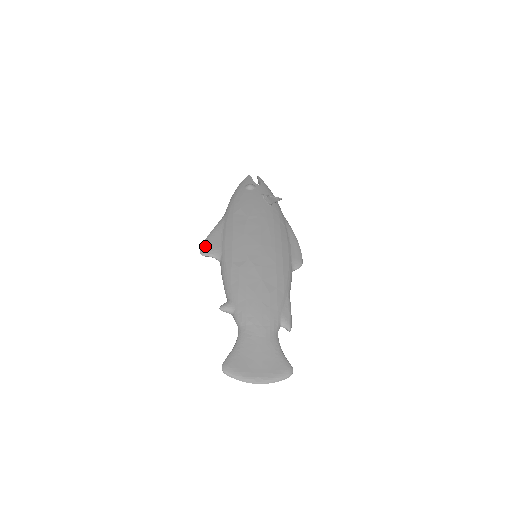
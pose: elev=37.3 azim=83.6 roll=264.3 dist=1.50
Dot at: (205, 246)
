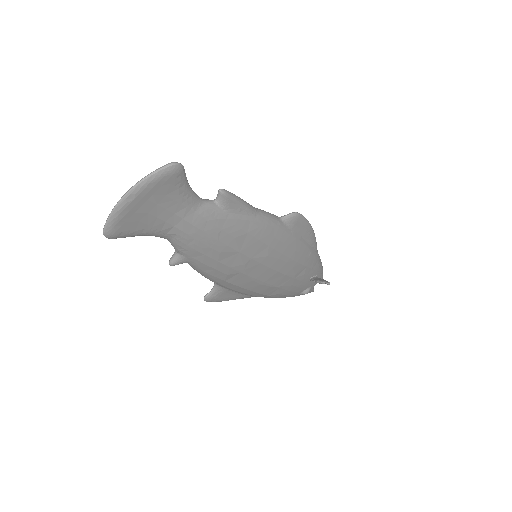
Dot at: occluded
